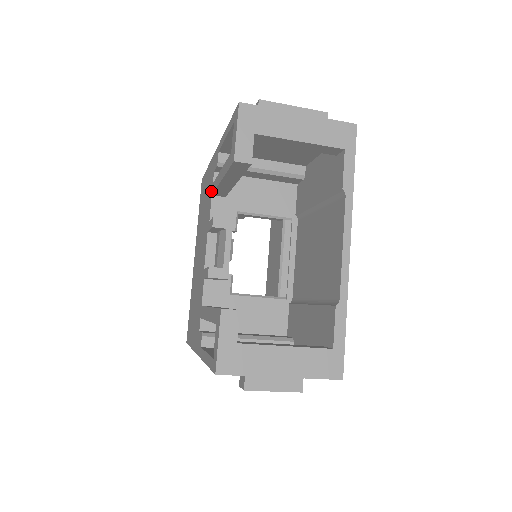
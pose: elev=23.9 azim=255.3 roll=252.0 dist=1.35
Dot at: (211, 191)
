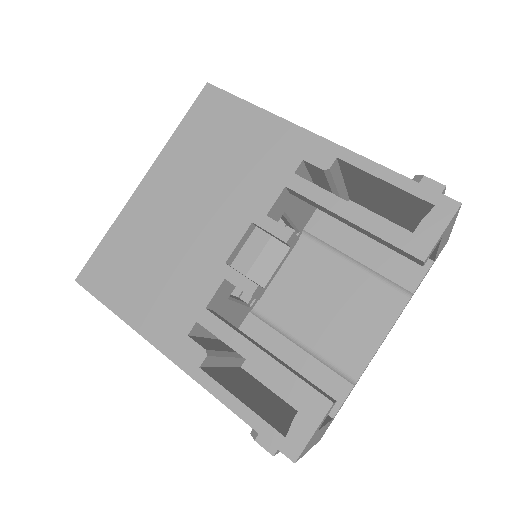
Dot at: (284, 177)
